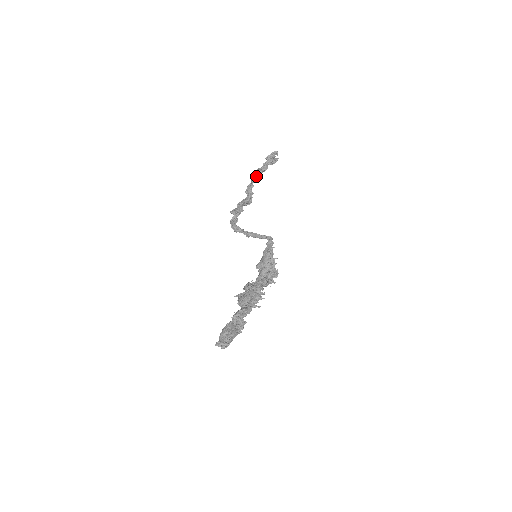
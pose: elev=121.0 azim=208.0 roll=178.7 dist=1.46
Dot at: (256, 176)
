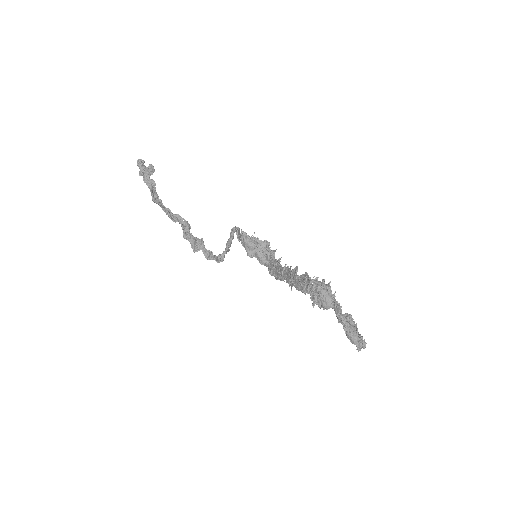
Dot at: (158, 199)
